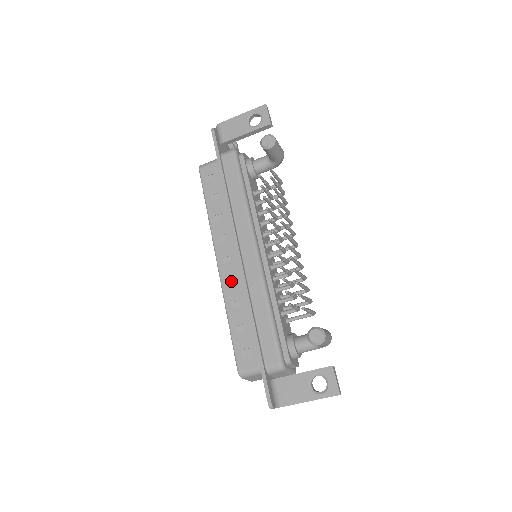
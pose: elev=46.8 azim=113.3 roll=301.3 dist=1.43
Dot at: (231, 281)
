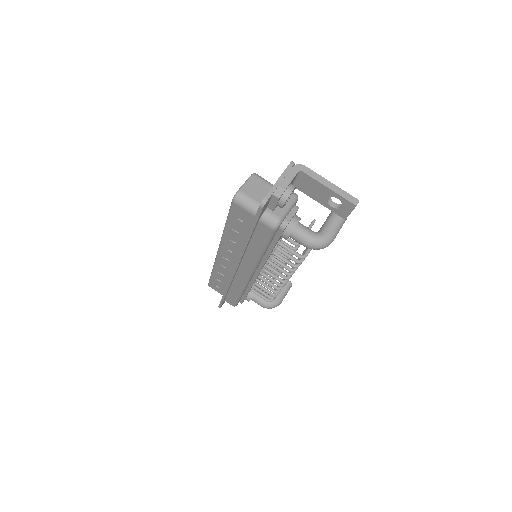
Dot at: occluded
